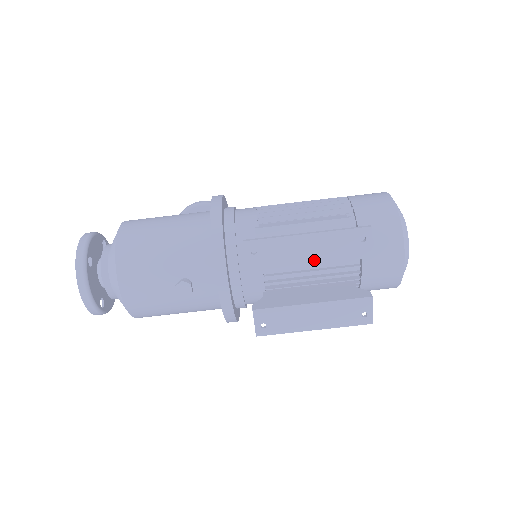
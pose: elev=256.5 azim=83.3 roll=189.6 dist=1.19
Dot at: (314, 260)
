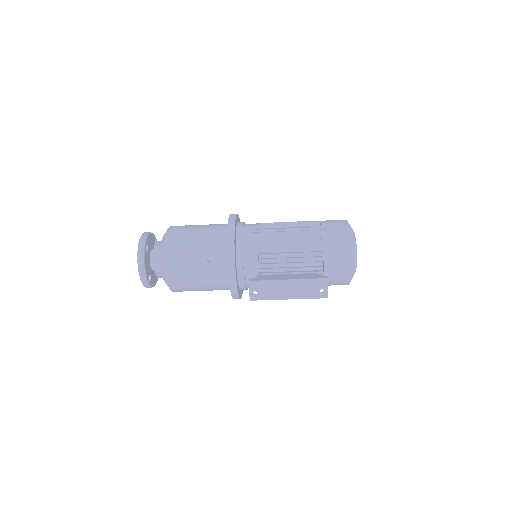
Dot at: (290, 249)
